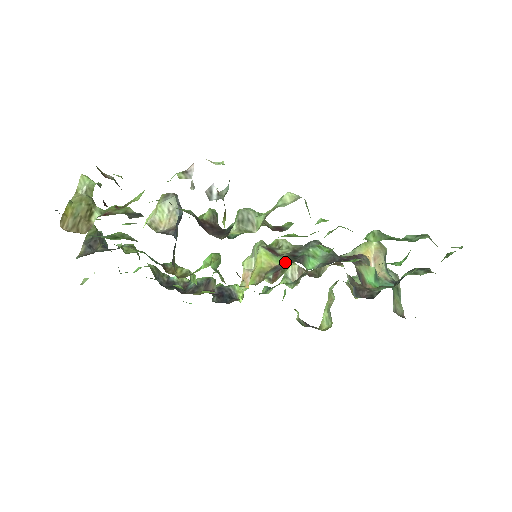
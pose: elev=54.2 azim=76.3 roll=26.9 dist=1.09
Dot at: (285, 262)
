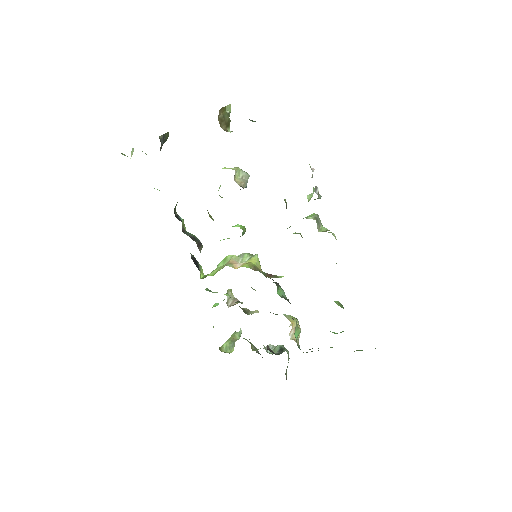
Dot at: occluded
